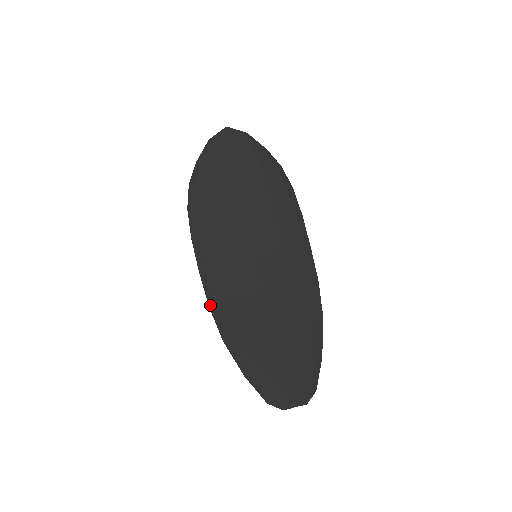
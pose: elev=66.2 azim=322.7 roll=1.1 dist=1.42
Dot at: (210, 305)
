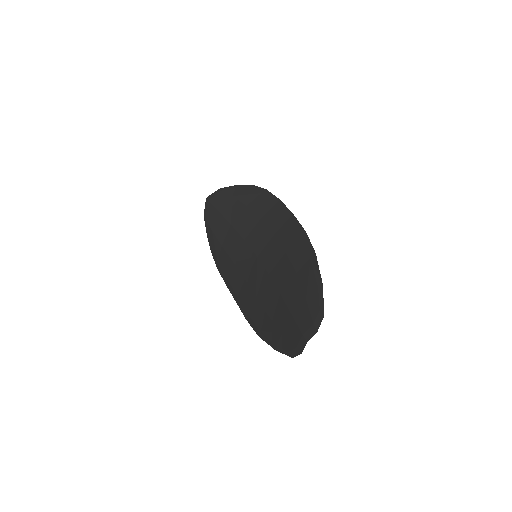
Dot at: (246, 318)
